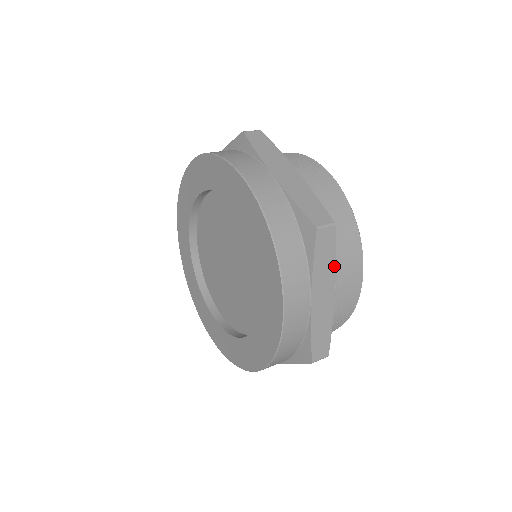
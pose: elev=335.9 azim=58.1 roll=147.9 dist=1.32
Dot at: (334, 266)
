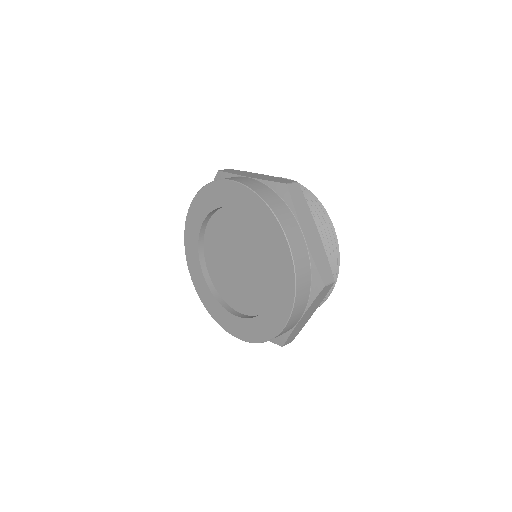
Dot at: (309, 211)
